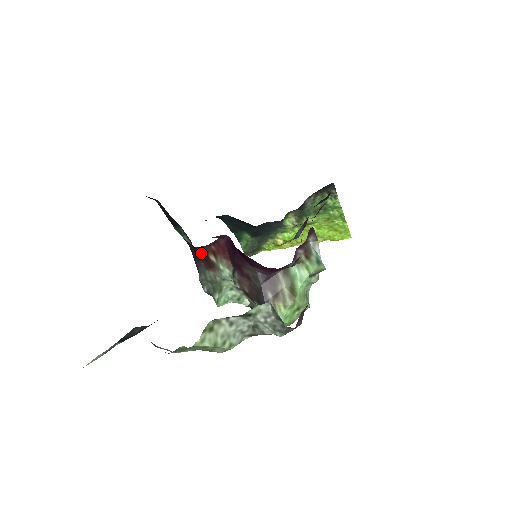
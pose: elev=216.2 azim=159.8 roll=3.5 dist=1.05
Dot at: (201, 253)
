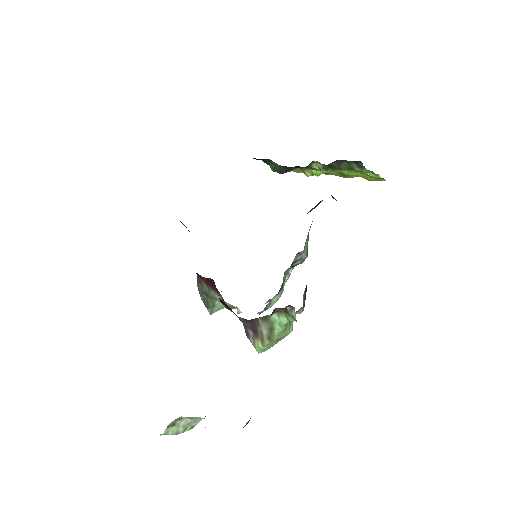
Dot at: (196, 273)
